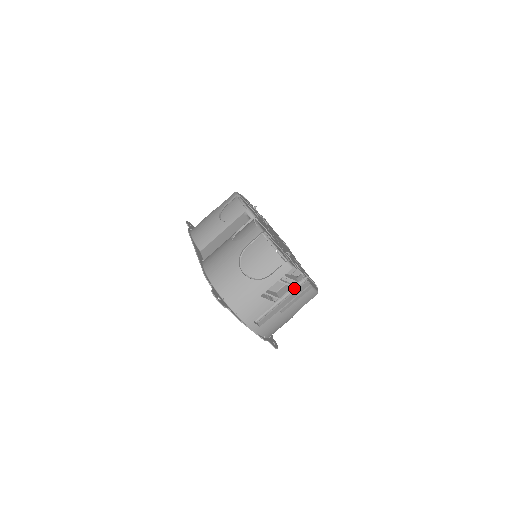
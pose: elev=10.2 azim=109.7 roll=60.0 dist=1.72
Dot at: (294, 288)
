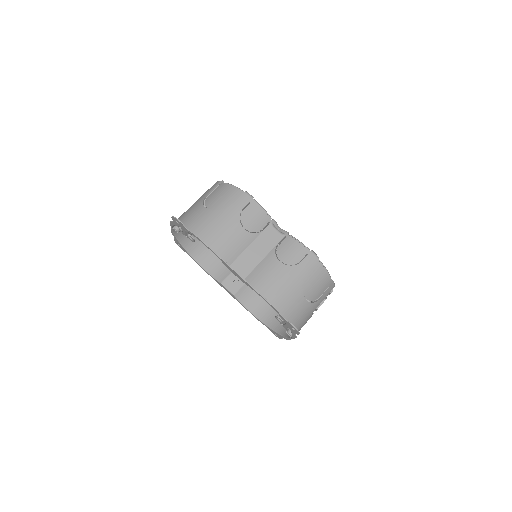
Dot at: occluded
